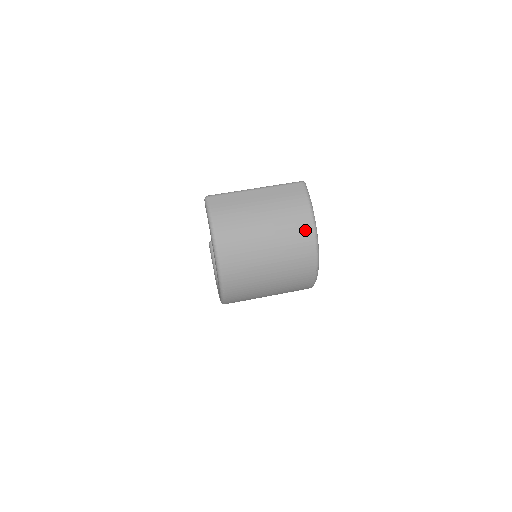
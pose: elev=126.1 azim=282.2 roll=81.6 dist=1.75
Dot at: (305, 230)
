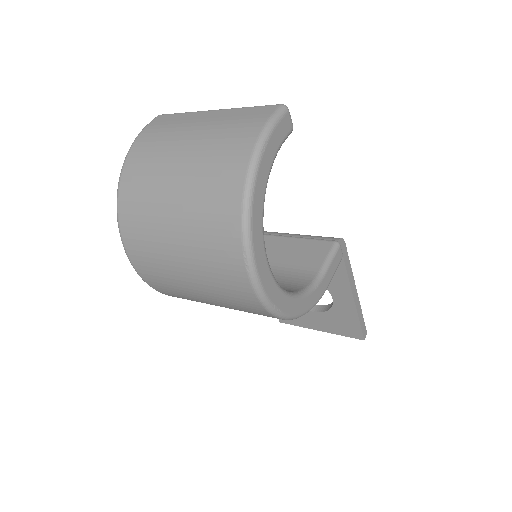
Dot at: (234, 170)
